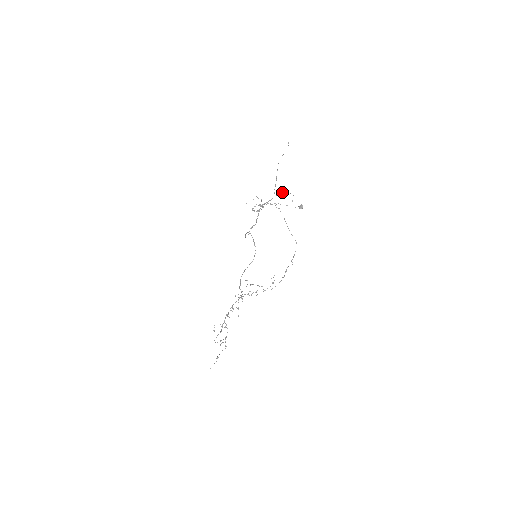
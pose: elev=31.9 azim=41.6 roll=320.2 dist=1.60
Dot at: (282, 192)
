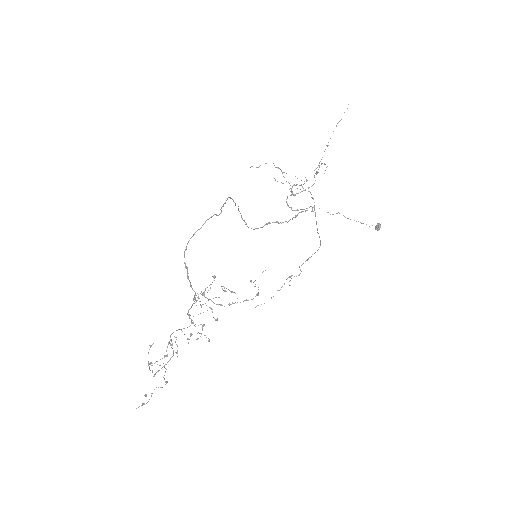
Dot at: occluded
